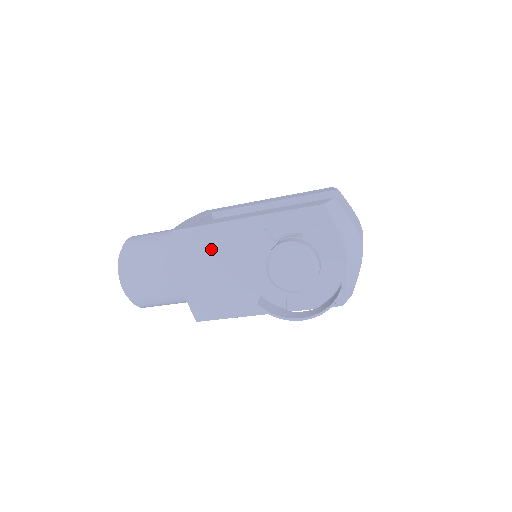
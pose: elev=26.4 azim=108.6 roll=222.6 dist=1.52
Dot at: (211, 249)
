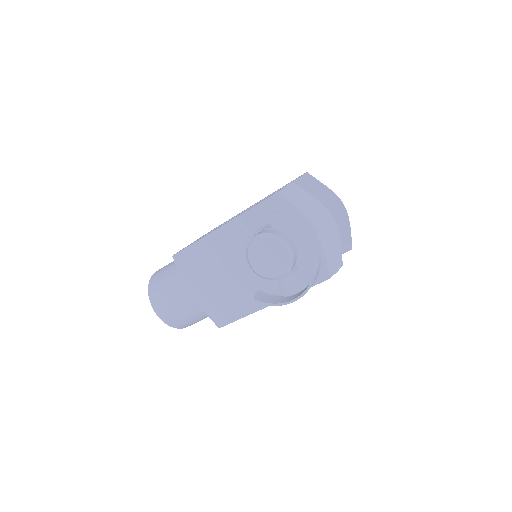
Dot at: (206, 262)
